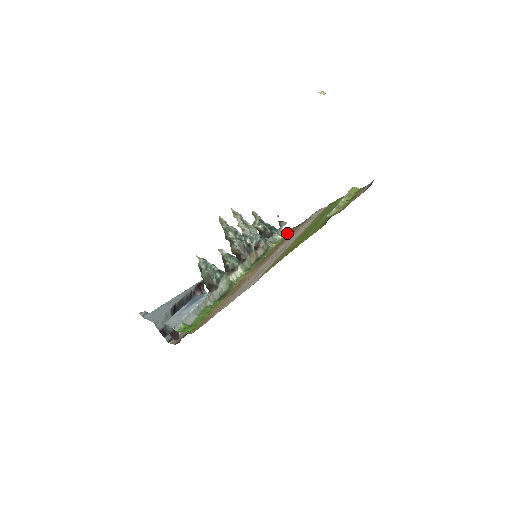
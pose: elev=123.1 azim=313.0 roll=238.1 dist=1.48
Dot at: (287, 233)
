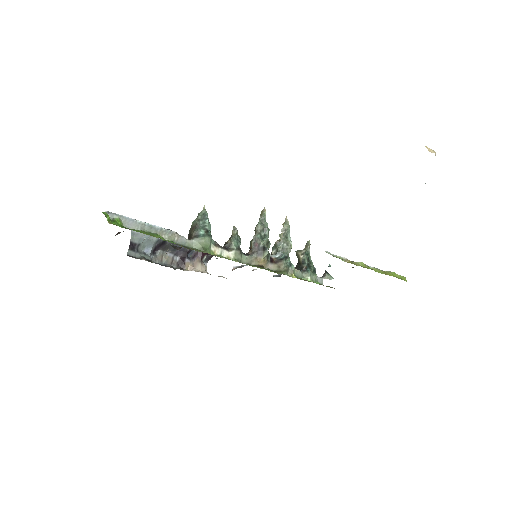
Dot at: (321, 284)
